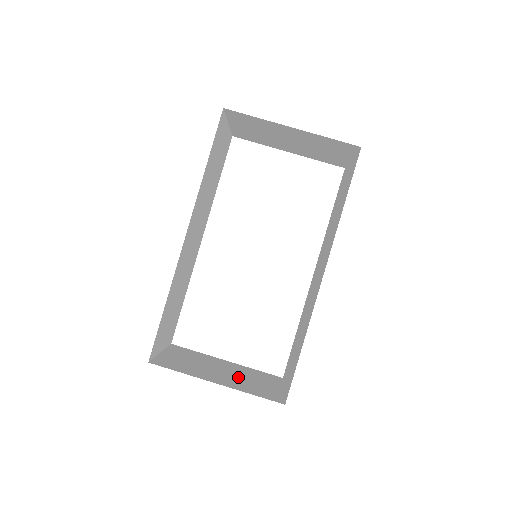
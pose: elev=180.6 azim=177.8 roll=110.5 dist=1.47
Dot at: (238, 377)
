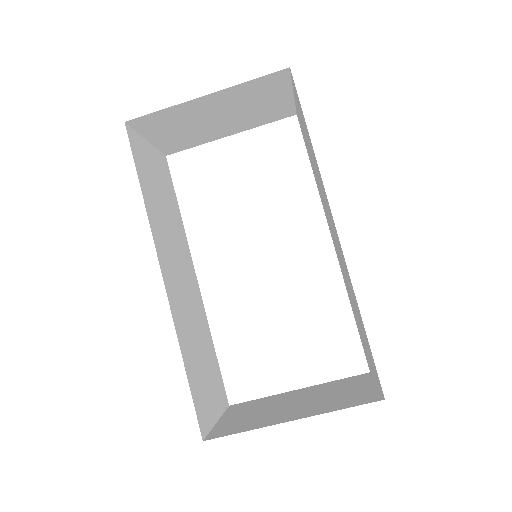
Dot at: (316, 399)
